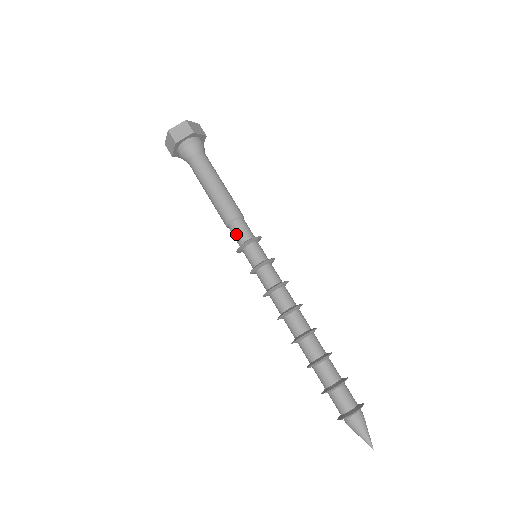
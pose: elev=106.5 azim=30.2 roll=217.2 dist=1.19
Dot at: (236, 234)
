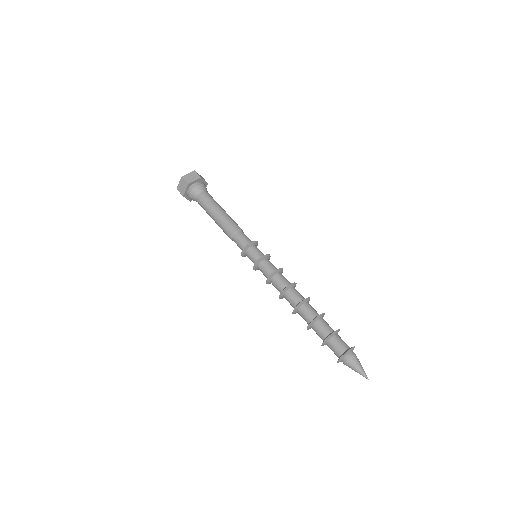
Dot at: (238, 246)
